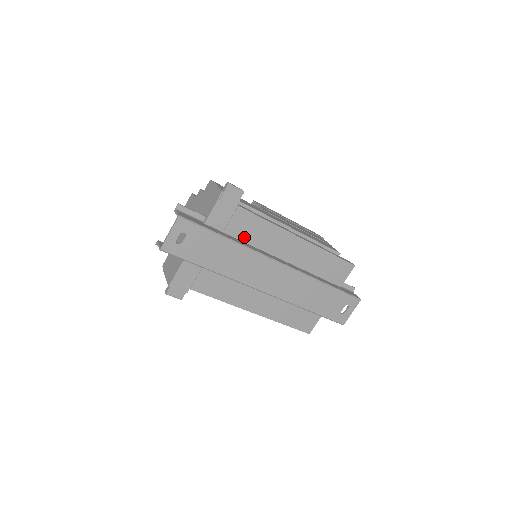
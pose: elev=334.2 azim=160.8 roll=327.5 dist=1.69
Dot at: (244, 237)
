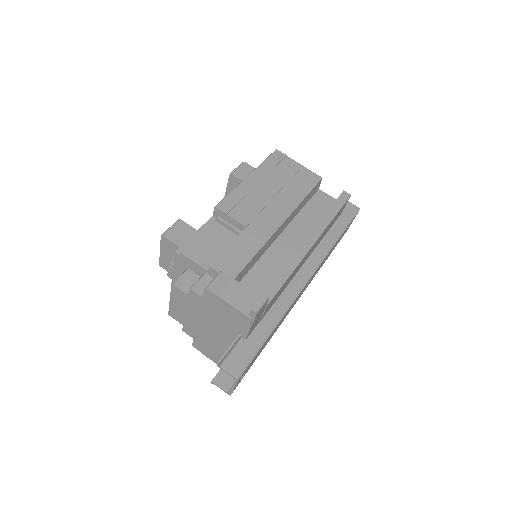
Dot at: (274, 302)
